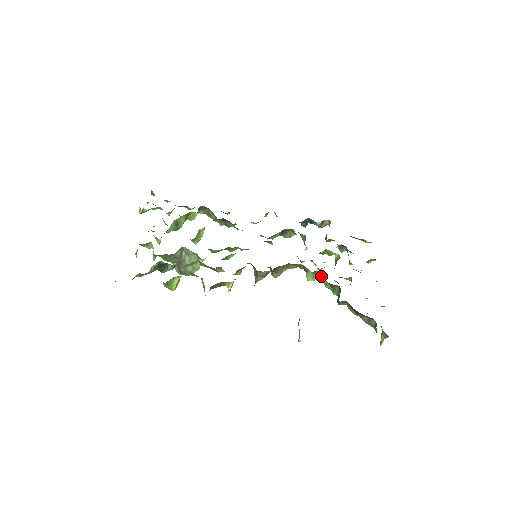
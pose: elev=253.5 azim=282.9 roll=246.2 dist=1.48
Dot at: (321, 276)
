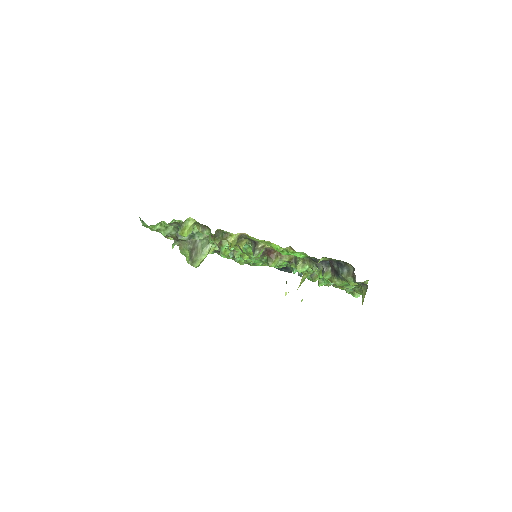
Dot at: (309, 261)
